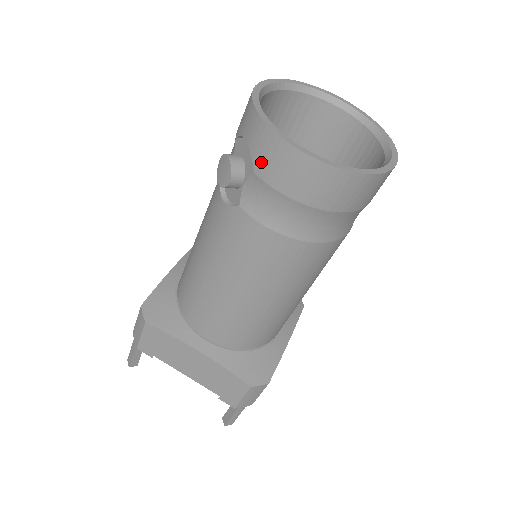
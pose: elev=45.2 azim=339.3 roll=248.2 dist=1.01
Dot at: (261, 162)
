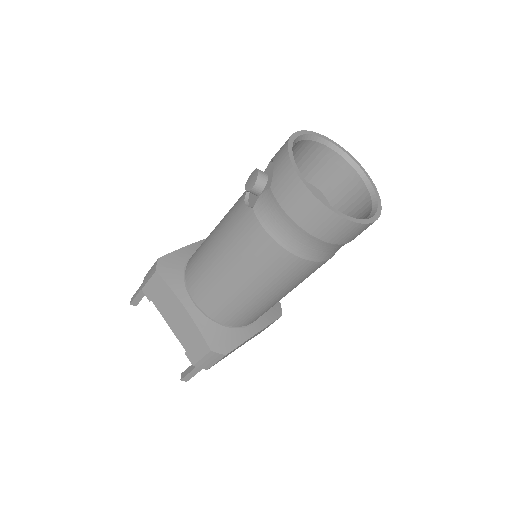
Dot at: (277, 182)
